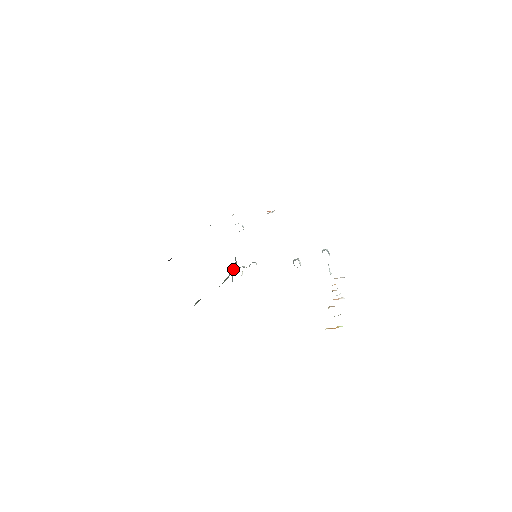
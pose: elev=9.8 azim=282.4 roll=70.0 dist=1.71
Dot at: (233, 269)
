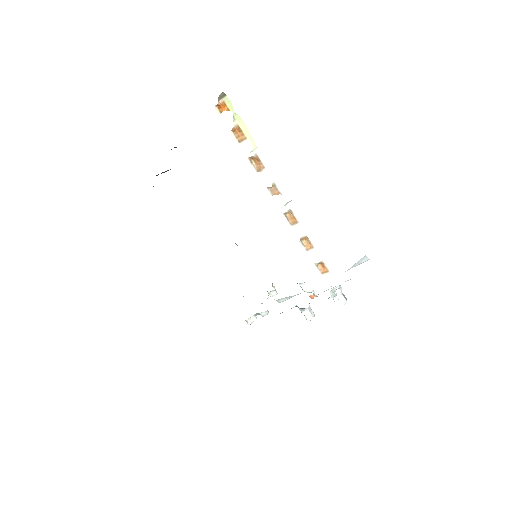
Dot at: occluded
